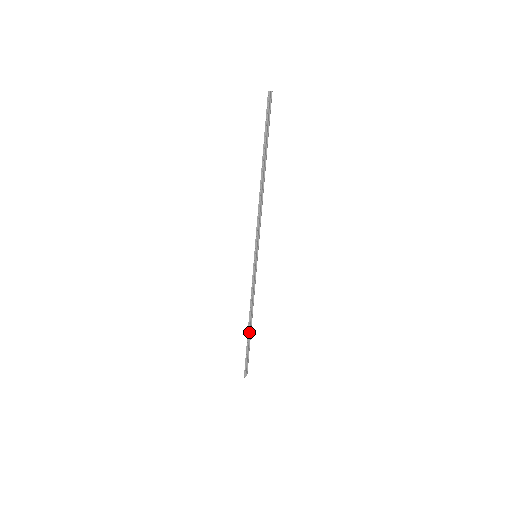
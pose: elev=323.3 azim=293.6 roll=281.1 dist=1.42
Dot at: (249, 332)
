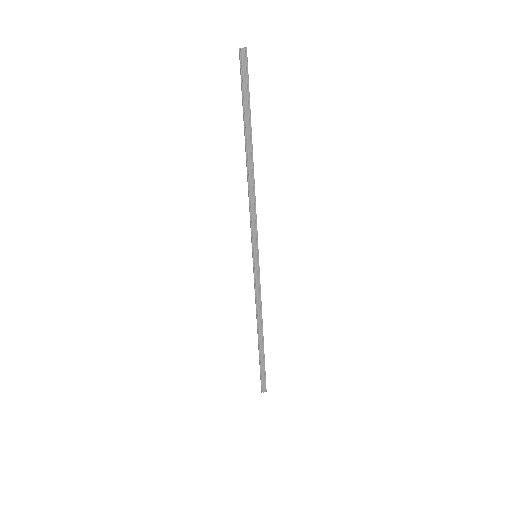
Dot at: (260, 343)
